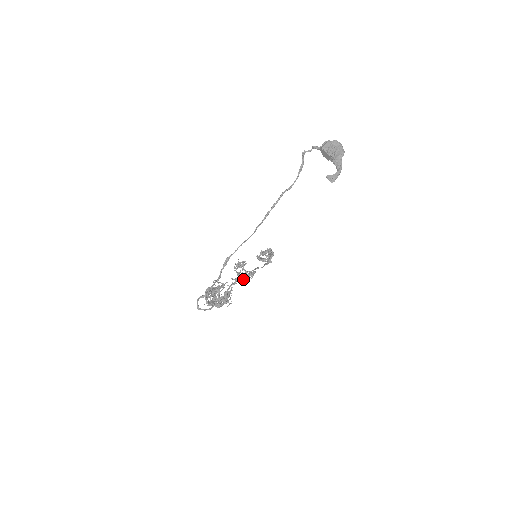
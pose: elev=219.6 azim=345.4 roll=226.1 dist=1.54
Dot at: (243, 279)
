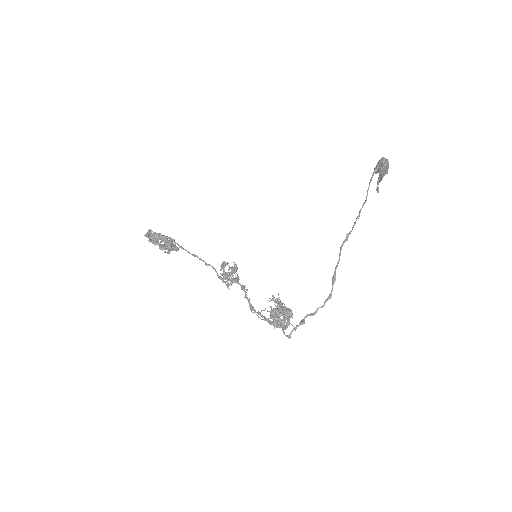
Dot at: (231, 284)
